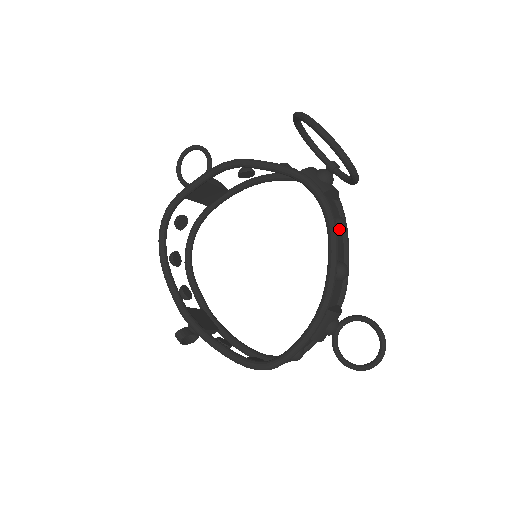
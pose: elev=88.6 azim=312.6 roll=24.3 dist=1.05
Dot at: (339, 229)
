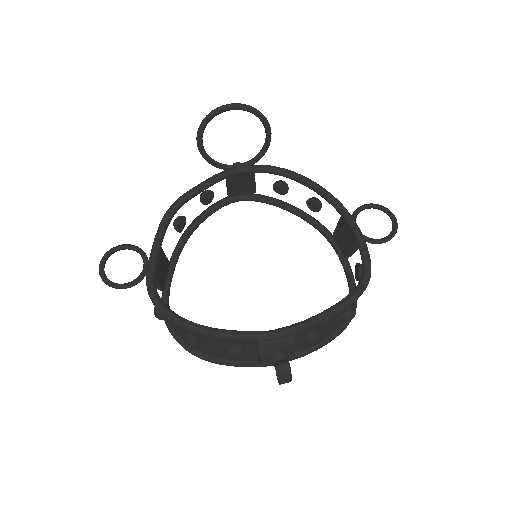
Dot at: (285, 184)
